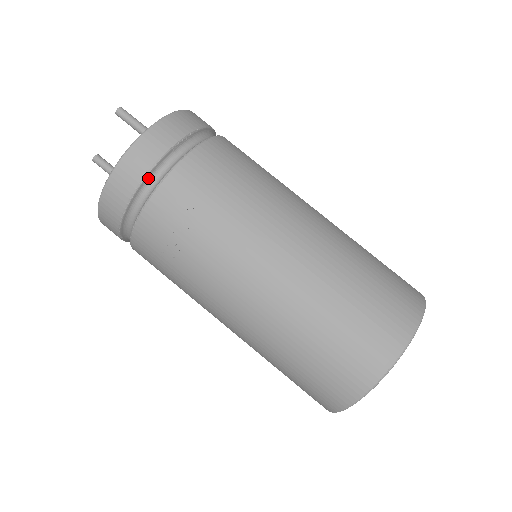
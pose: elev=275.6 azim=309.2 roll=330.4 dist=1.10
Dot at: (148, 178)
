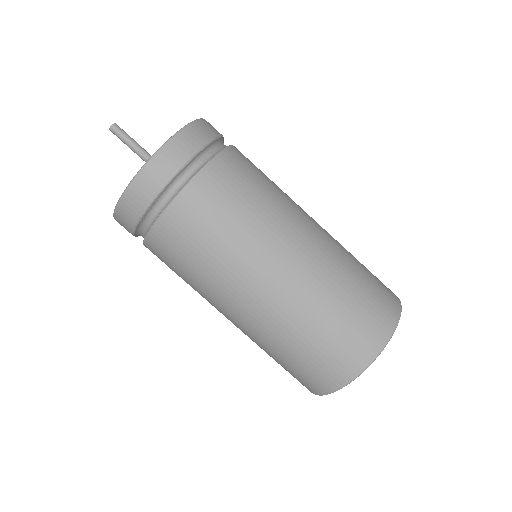
Dot at: (137, 233)
